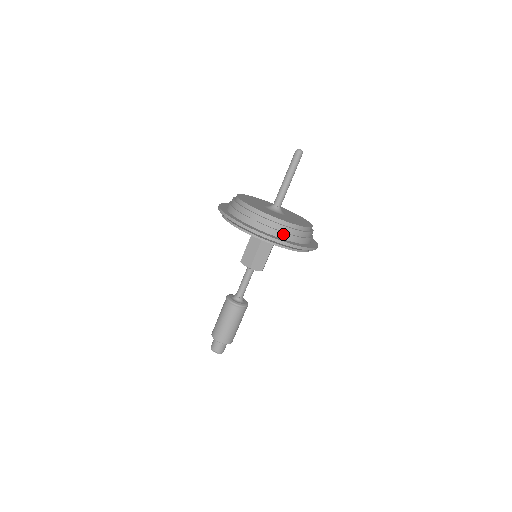
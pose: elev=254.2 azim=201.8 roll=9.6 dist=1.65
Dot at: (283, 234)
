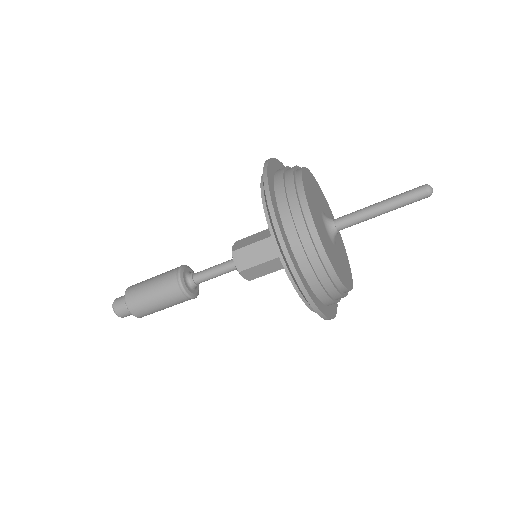
Dot at: (323, 293)
